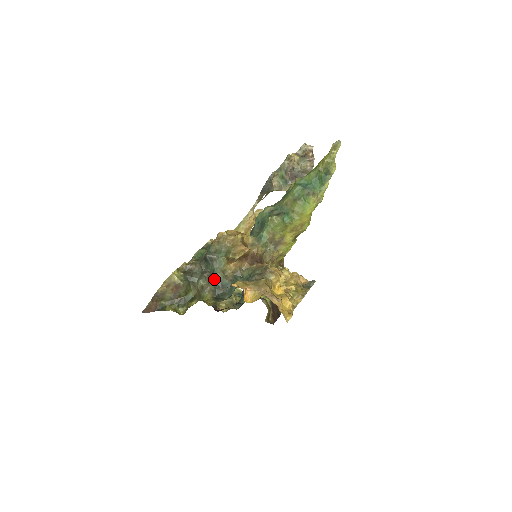
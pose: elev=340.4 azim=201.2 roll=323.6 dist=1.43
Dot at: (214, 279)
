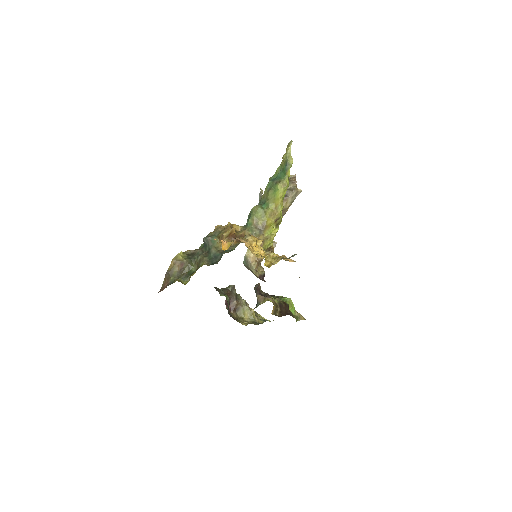
Dot at: (209, 254)
